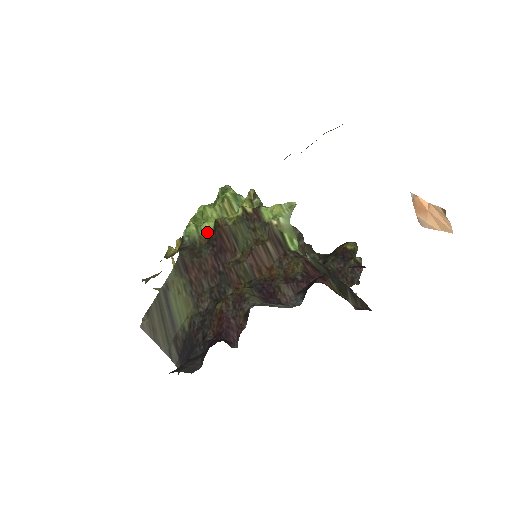
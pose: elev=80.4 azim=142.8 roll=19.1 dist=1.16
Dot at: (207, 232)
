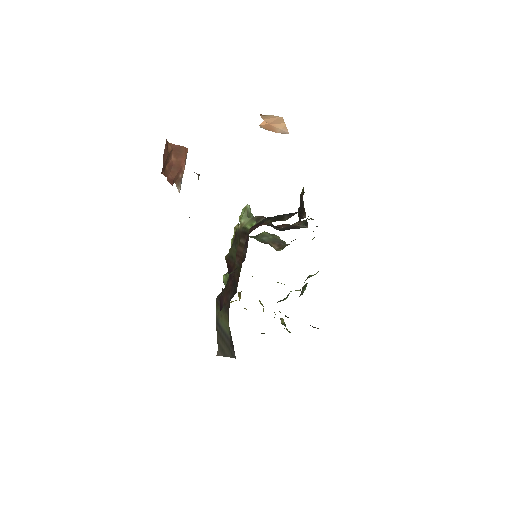
Dot at: occluded
